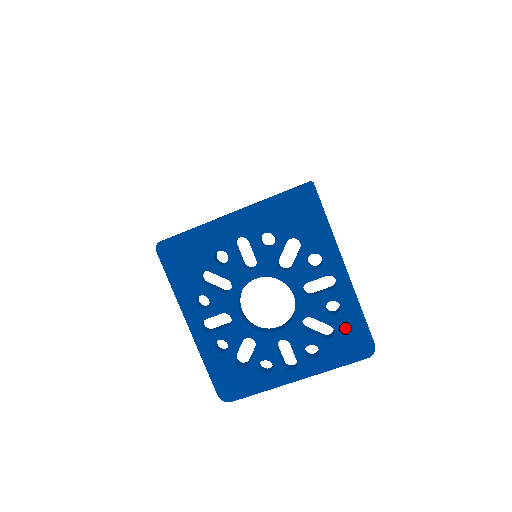
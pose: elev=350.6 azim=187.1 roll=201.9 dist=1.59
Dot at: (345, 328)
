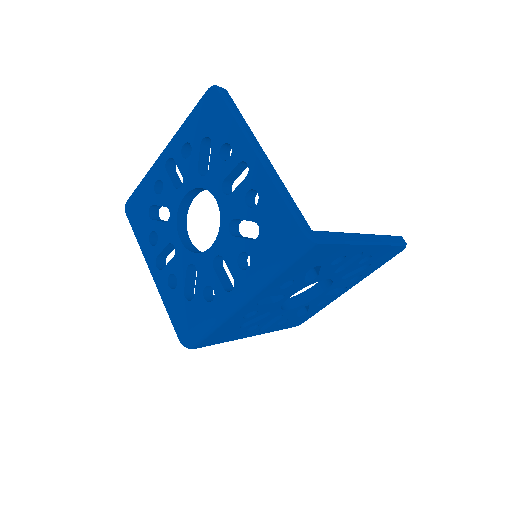
Dot at: (379, 257)
